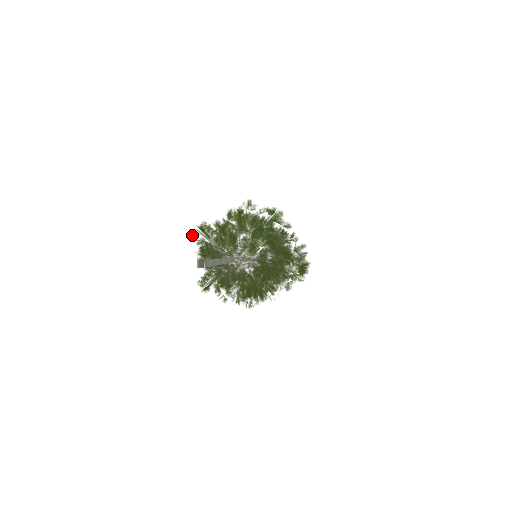
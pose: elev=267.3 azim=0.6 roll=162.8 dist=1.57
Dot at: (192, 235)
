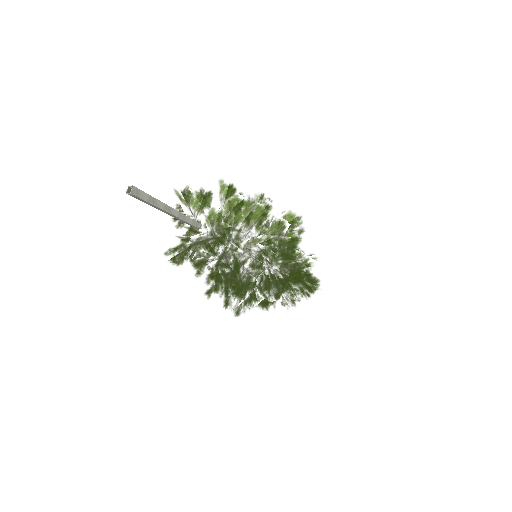
Dot at: (175, 199)
